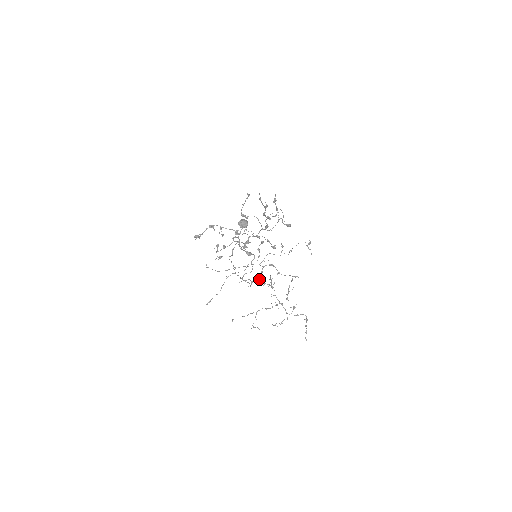
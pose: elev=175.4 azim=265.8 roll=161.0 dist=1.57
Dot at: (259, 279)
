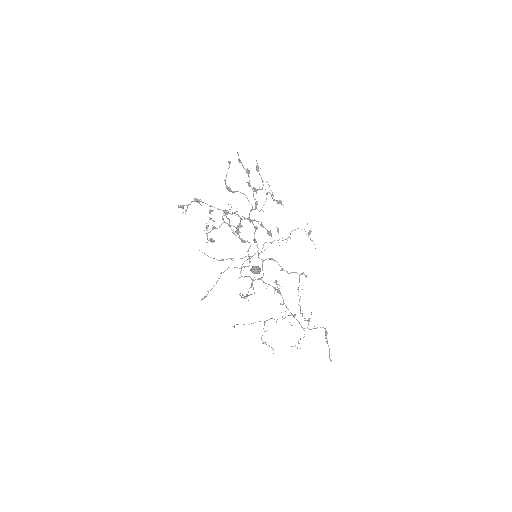
Dot at: (261, 277)
